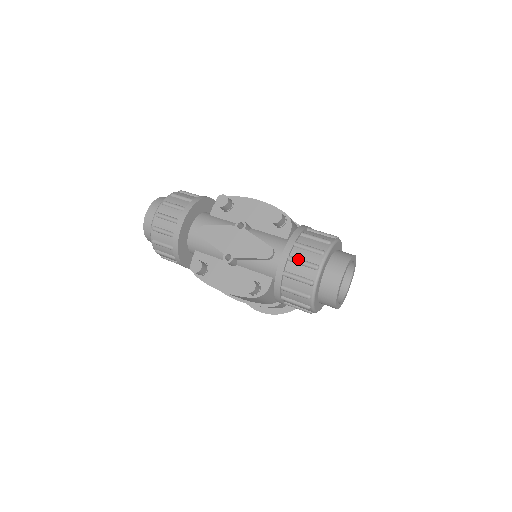
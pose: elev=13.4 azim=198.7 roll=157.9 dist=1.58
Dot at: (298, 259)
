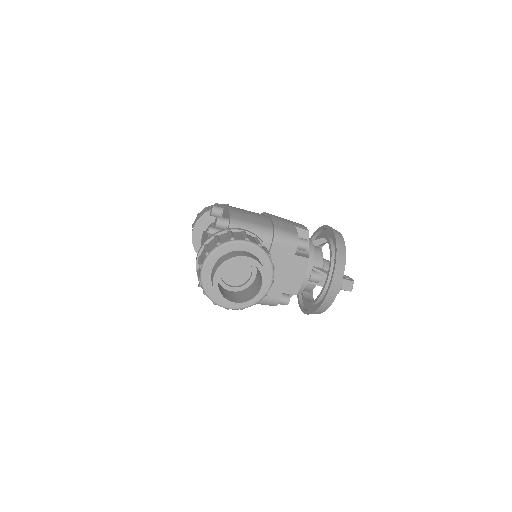
Dot at: (199, 259)
